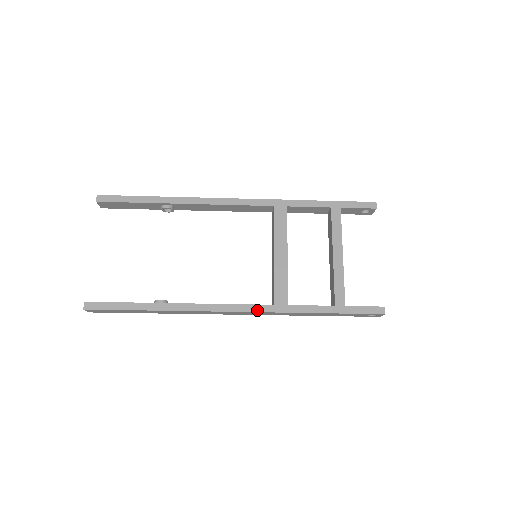
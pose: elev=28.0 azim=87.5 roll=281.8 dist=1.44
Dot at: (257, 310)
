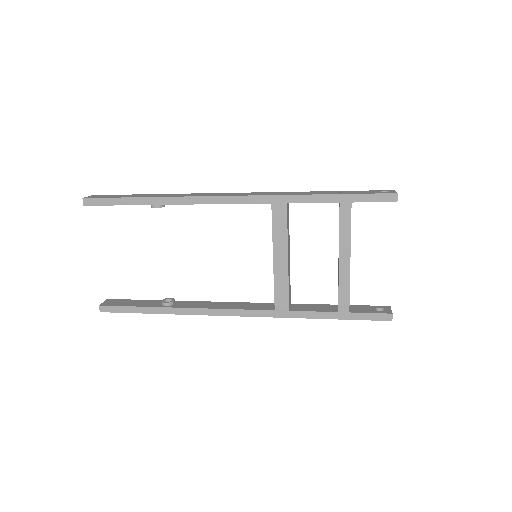
Dot at: (258, 315)
